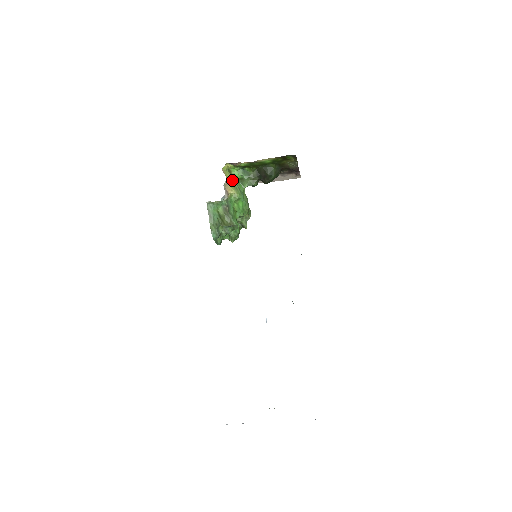
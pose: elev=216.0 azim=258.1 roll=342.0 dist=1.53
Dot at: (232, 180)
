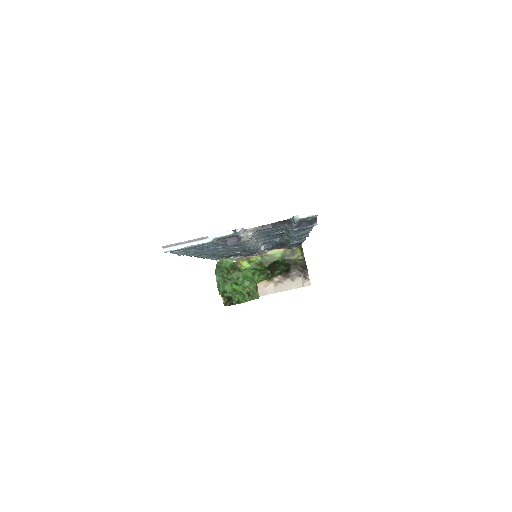
Dot at: occluded
